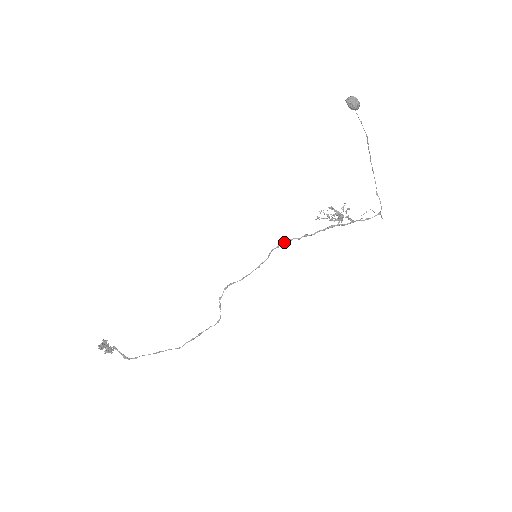
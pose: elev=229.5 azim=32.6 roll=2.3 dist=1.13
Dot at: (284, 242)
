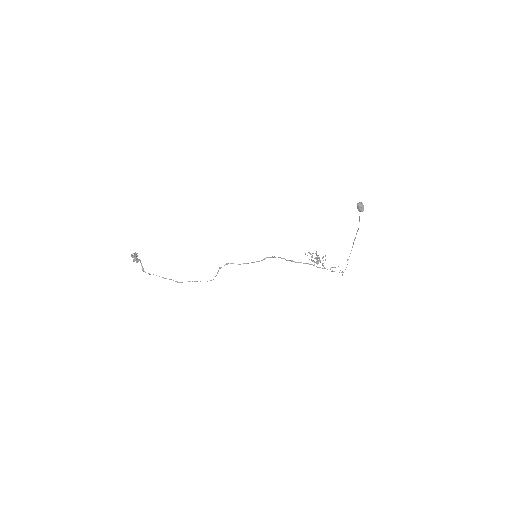
Dot at: occluded
